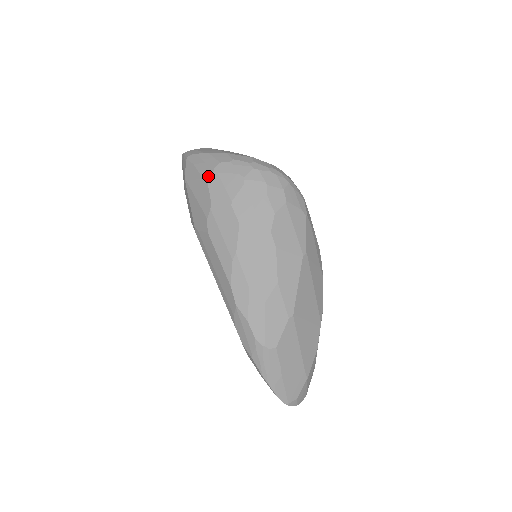
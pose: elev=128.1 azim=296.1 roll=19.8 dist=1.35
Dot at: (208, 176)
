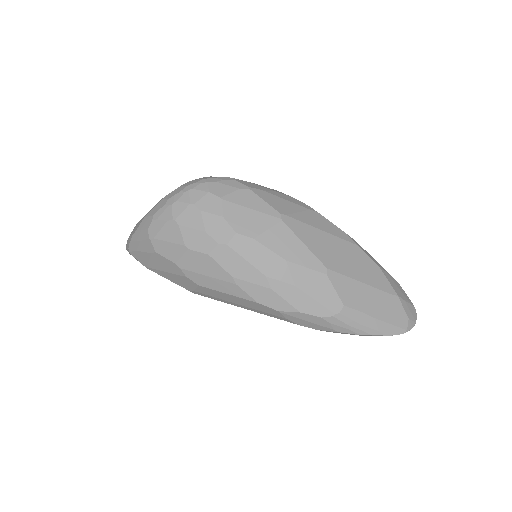
Dot at: (152, 248)
